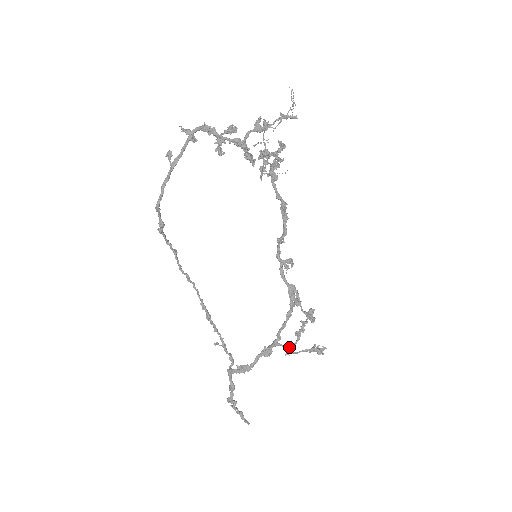
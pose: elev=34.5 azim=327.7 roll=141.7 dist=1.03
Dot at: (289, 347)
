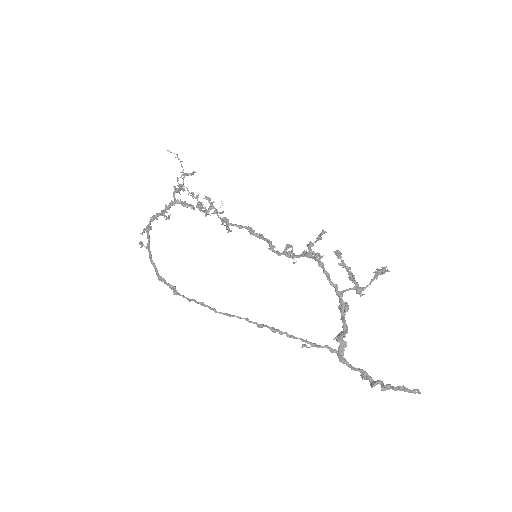
Dot at: (355, 288)
